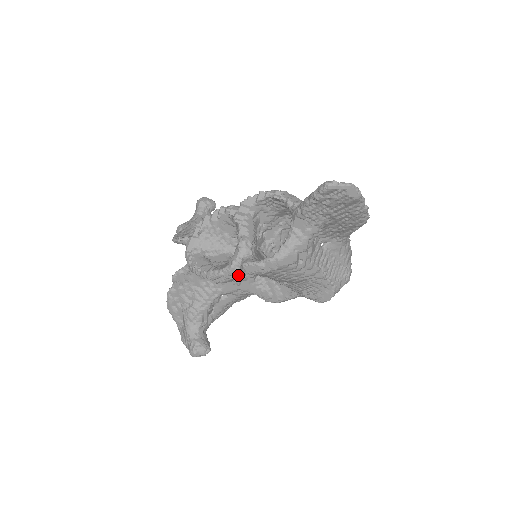
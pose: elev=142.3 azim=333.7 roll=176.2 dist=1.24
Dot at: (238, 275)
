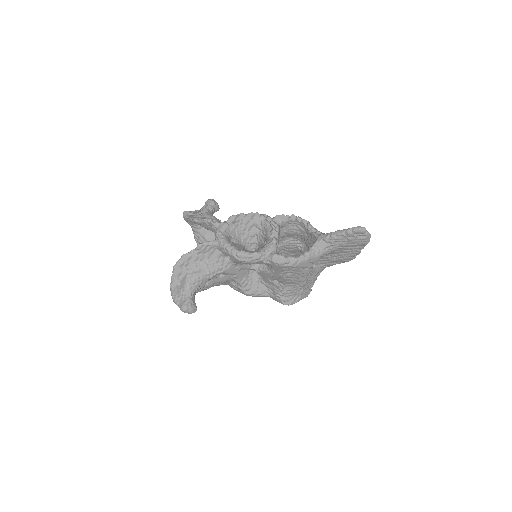
Dot at: (261, 261)
